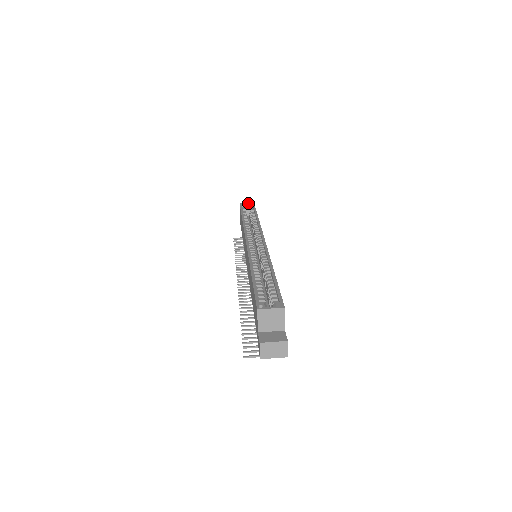
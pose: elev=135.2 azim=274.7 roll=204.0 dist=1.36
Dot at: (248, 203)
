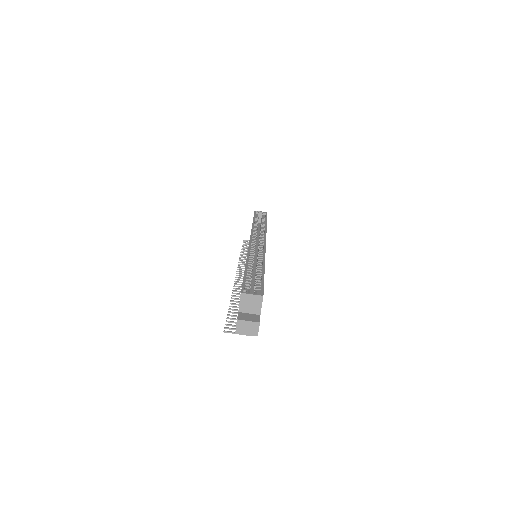
Dot at: occluded
